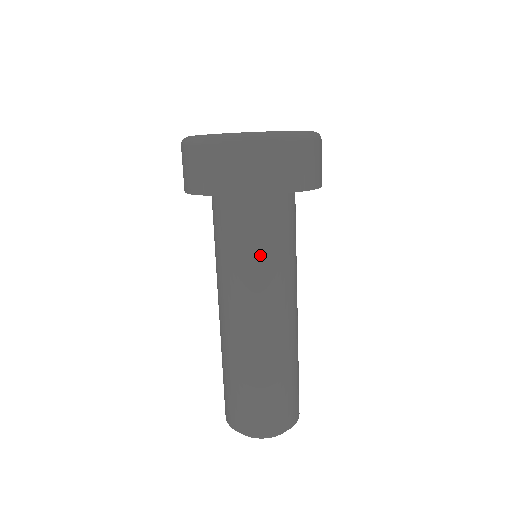
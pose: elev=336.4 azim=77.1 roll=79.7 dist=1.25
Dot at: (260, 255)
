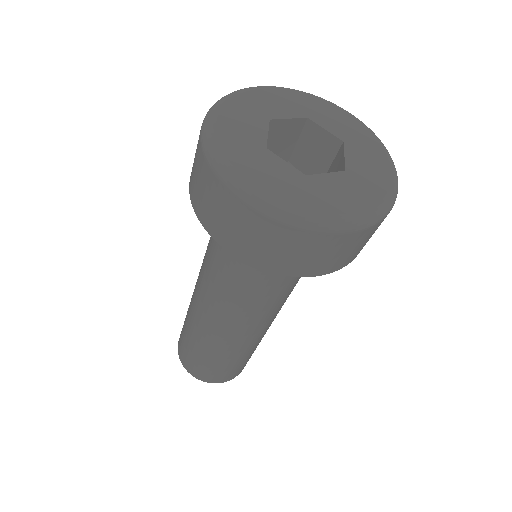
Dot at: (225, 273)
